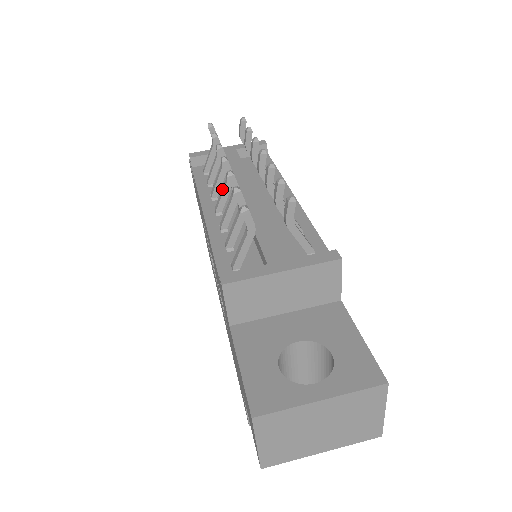
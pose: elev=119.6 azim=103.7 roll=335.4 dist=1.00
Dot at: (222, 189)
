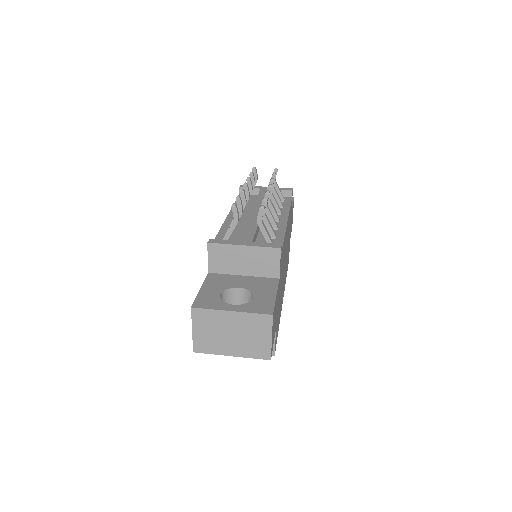
Dot at: occluded
